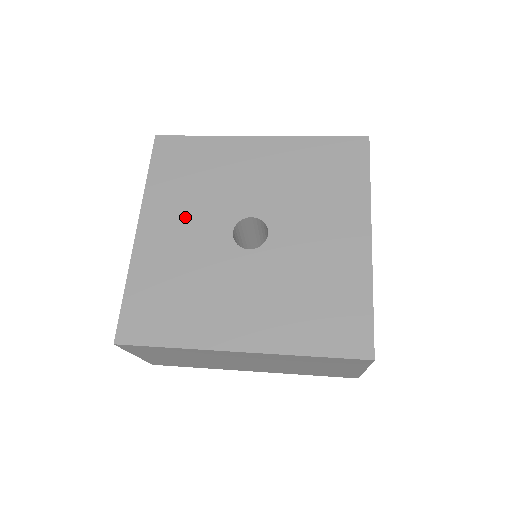
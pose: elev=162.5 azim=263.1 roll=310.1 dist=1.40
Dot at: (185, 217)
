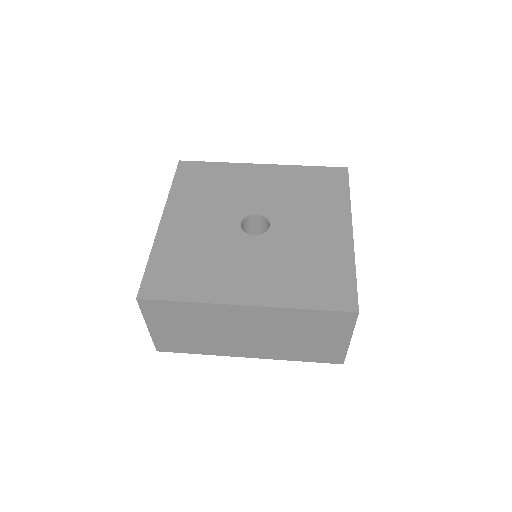
Dot at: (201, 213)
